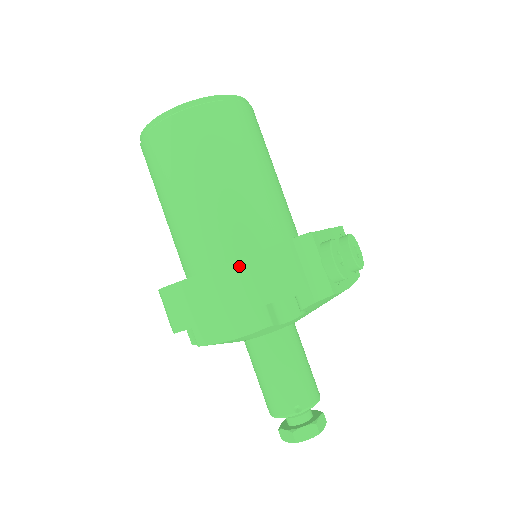
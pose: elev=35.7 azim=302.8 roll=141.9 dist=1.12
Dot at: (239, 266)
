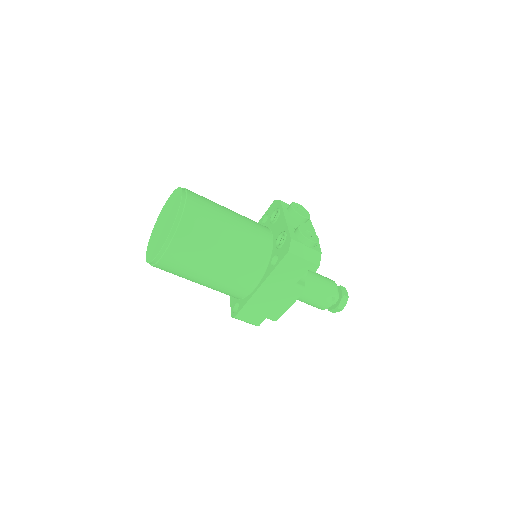
Dot at: (270, 280)
